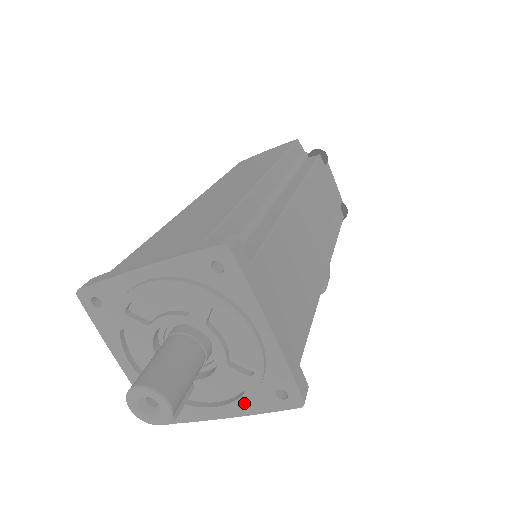
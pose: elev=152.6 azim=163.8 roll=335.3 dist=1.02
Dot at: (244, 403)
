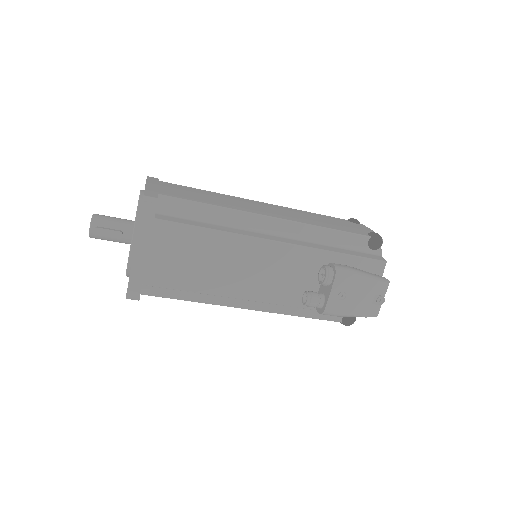
Dot at: (134, 227)
